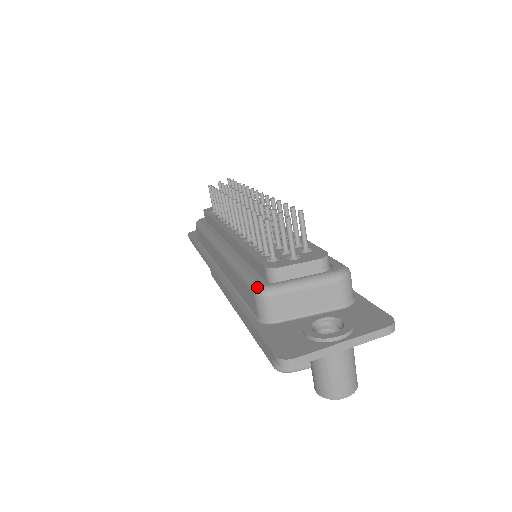
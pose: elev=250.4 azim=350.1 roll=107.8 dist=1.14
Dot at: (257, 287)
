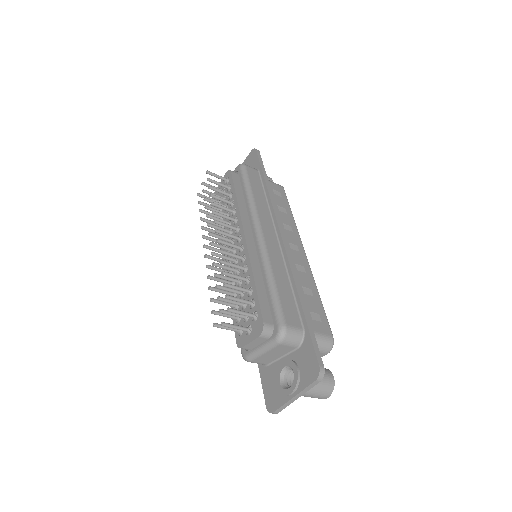
Dot at: occluded
